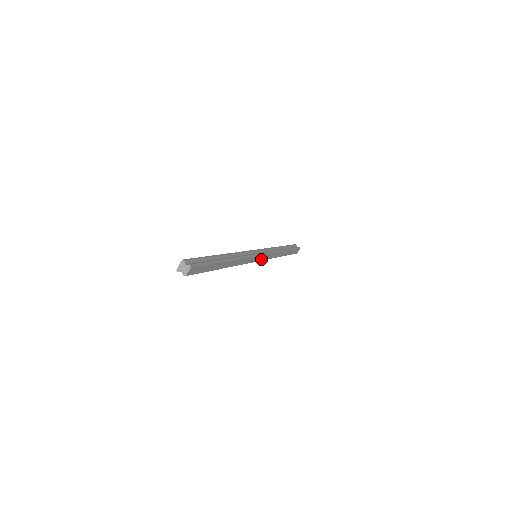
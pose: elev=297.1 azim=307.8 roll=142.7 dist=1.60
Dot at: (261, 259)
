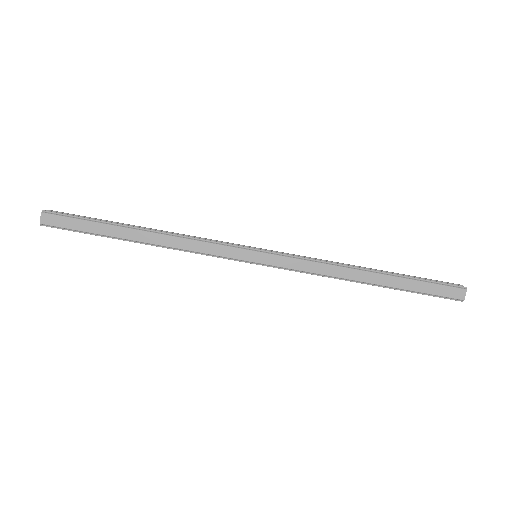
Dot at: (268, 262)
